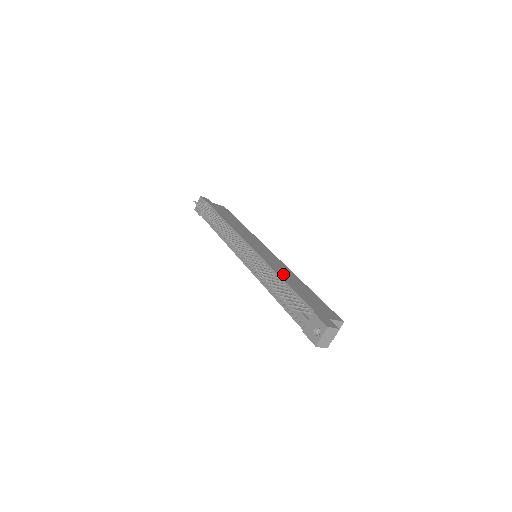
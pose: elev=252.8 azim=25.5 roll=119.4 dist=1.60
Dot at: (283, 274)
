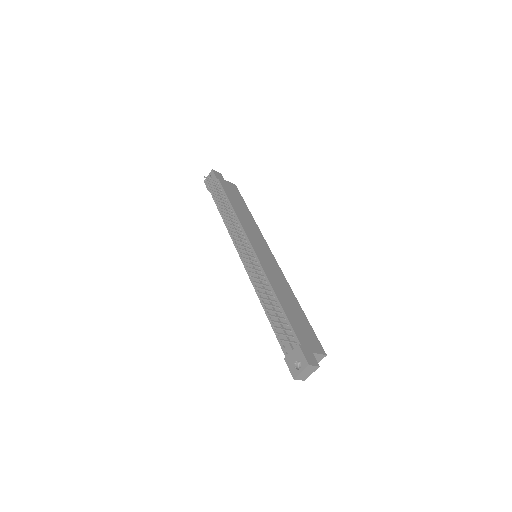
Dot at: (278, 288)
